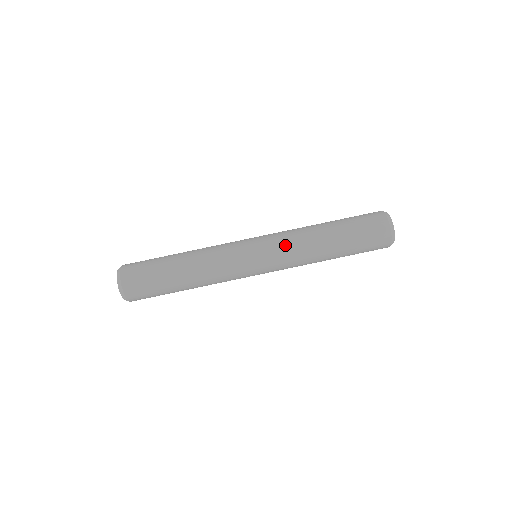
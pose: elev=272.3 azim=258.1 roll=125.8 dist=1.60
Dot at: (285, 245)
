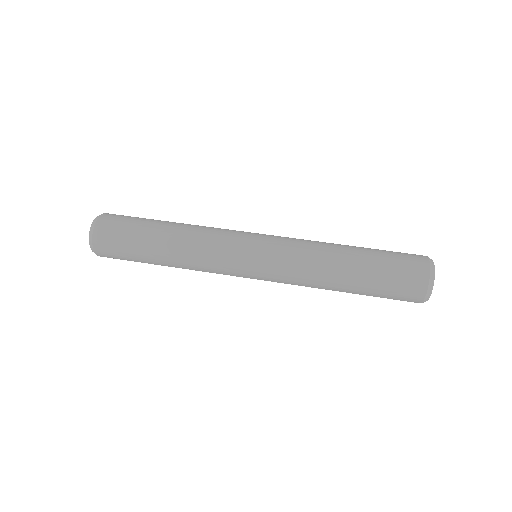
Dot at: (294, 240)
